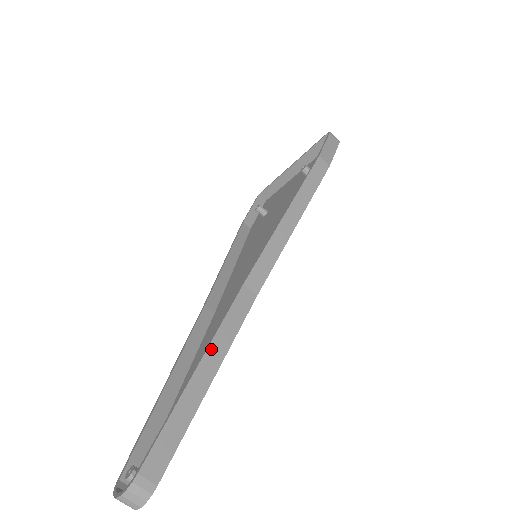
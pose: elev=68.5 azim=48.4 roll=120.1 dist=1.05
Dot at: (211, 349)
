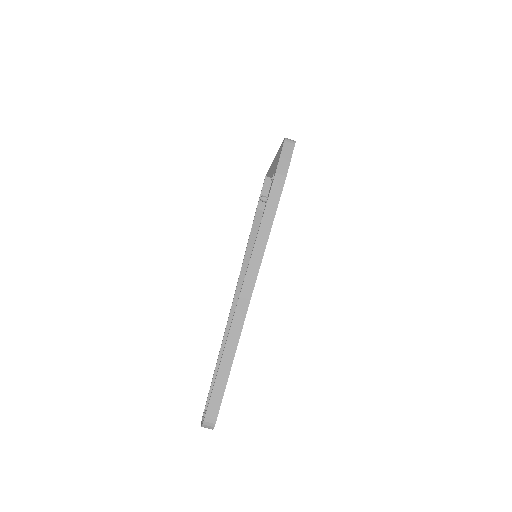
Dot at: (228, 344)
